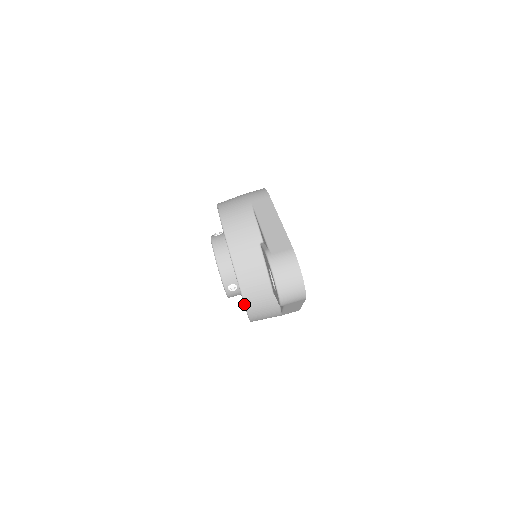
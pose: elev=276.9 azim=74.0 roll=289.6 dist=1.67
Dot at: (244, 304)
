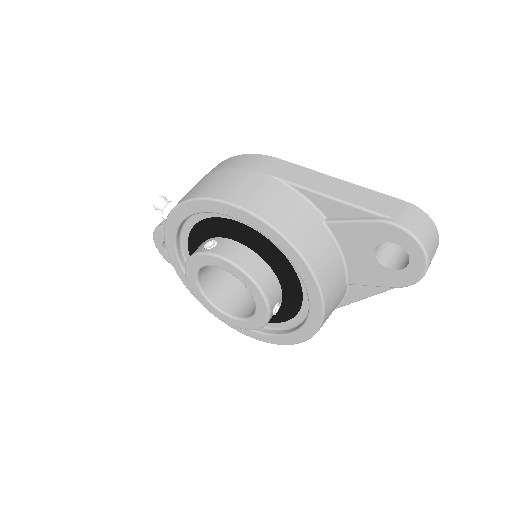
Dot at: (322, 318)
